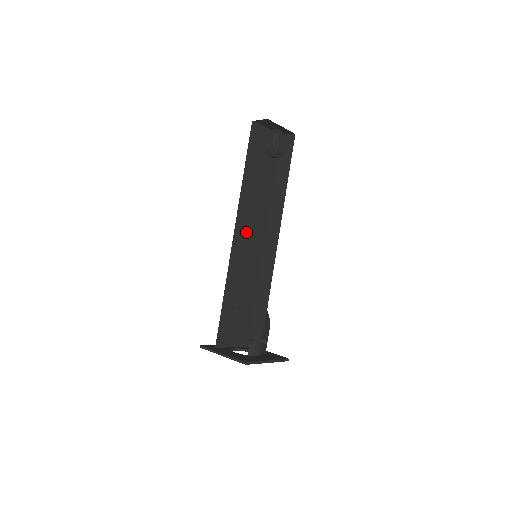
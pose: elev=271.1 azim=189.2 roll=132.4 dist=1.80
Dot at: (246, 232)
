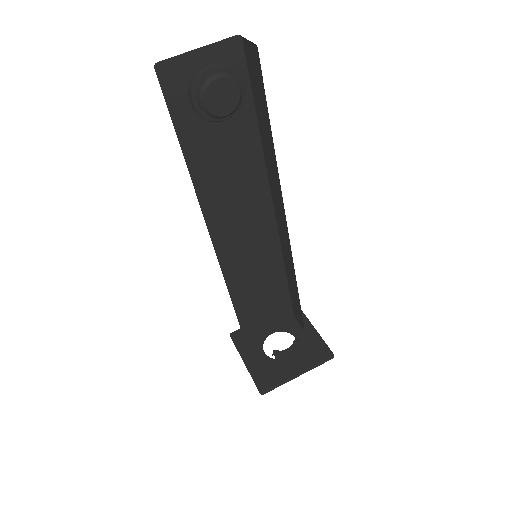
Dot at: (233, 224)
